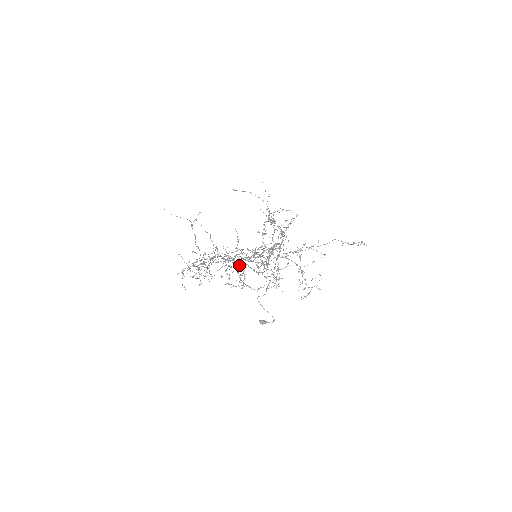
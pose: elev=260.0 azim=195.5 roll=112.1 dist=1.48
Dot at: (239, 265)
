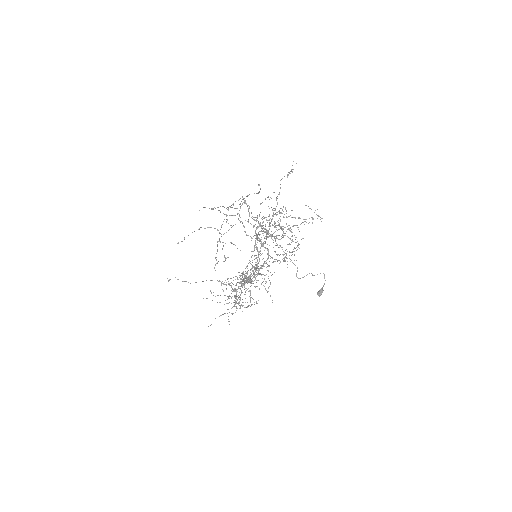
Dot at: occluded
